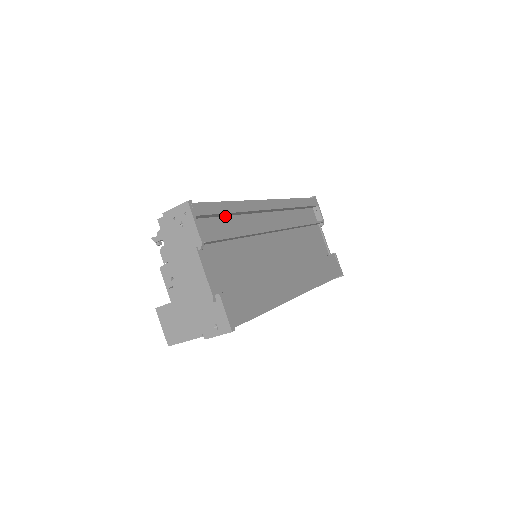
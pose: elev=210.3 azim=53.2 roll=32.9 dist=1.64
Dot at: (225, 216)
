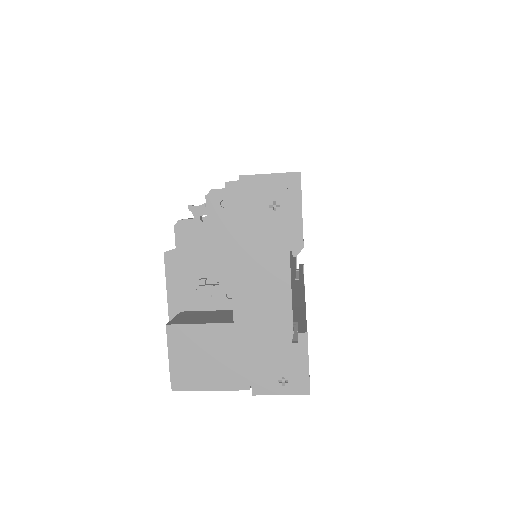
Dot at: occluded
